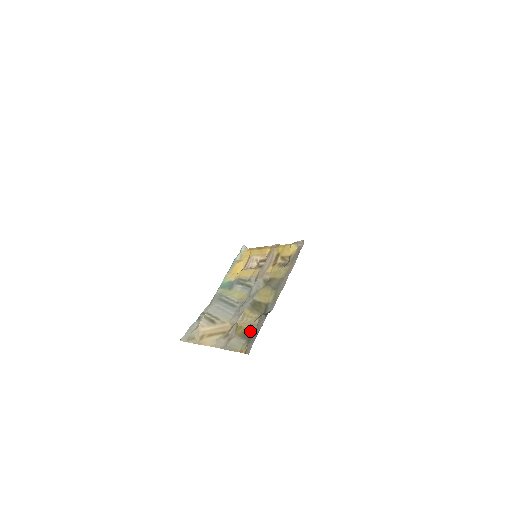
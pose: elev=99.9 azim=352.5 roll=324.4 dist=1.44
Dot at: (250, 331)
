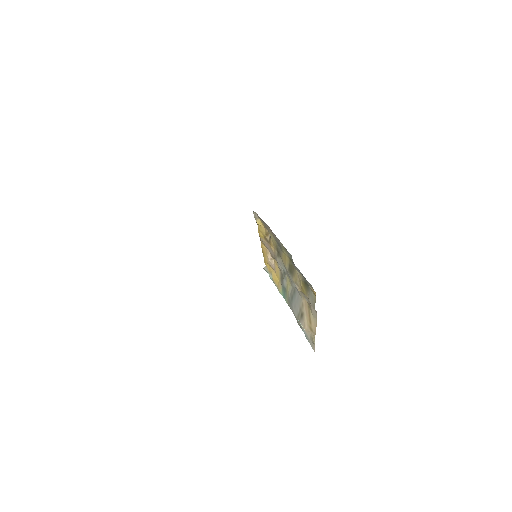
Dot at: (304, 281)
